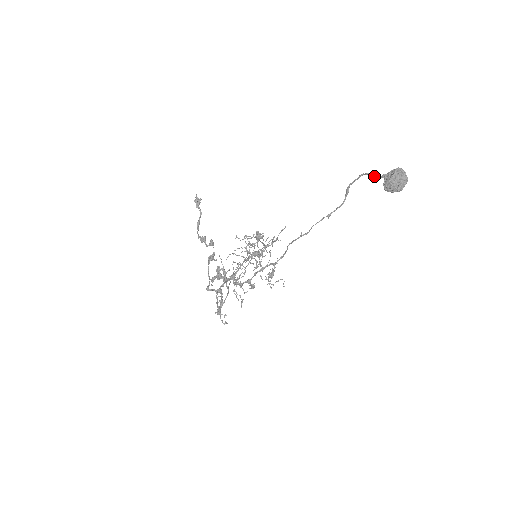
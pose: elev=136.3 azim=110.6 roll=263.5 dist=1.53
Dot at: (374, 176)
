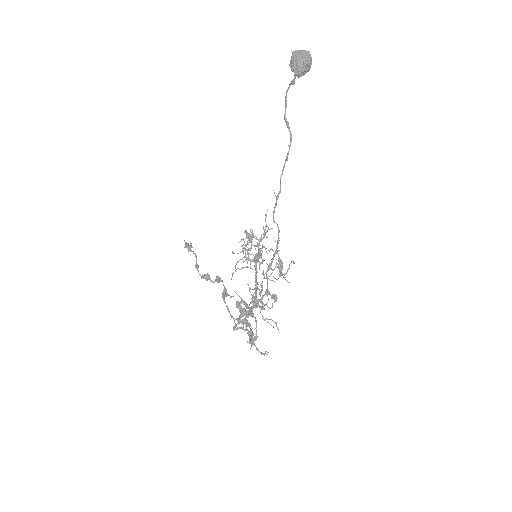
Dot at: (291, 84)
